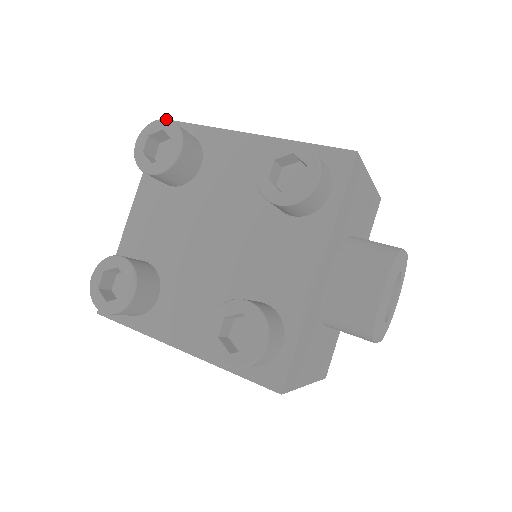
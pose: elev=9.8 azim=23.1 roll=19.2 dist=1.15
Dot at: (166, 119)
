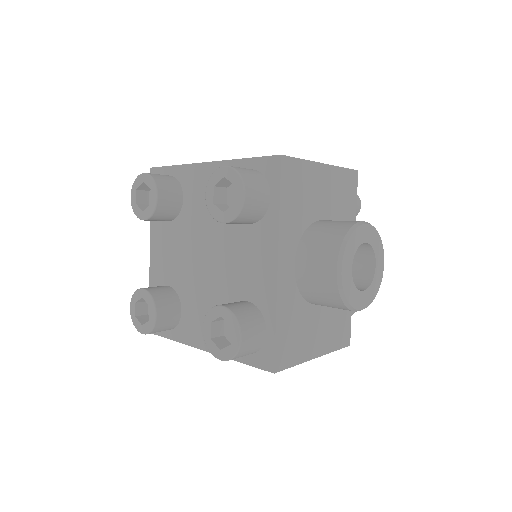
Dot at: (143, 173)
